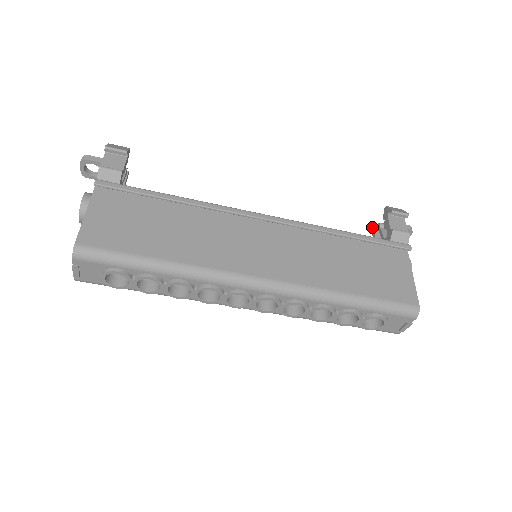
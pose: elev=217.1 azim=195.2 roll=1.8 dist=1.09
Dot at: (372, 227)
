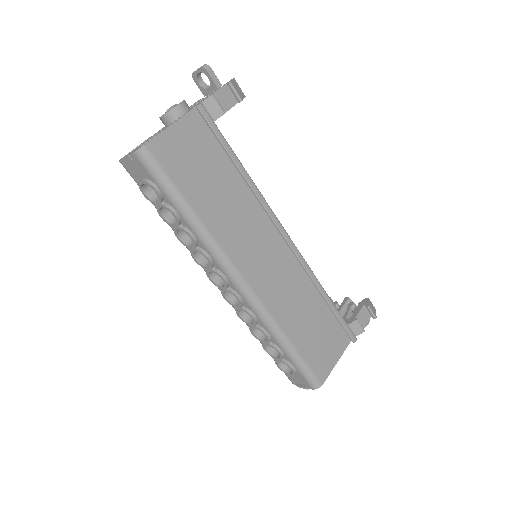
Dot at: (346, 299)
